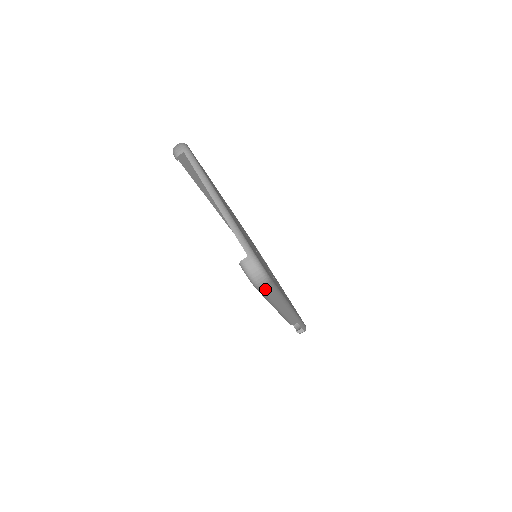
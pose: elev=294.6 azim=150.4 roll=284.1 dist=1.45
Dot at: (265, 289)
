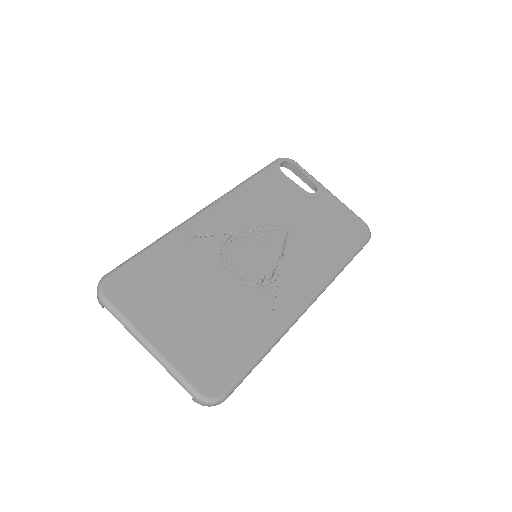
Dot at: occluded
